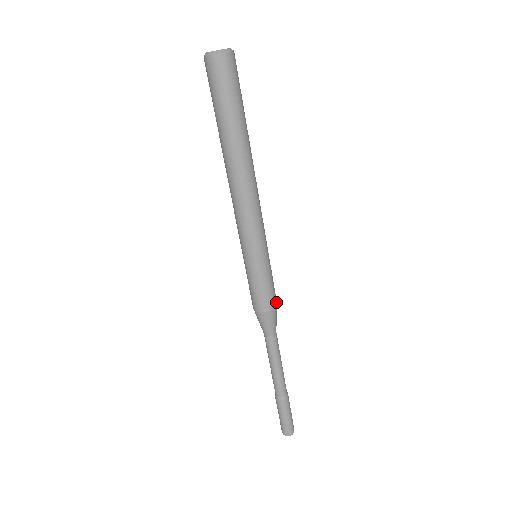
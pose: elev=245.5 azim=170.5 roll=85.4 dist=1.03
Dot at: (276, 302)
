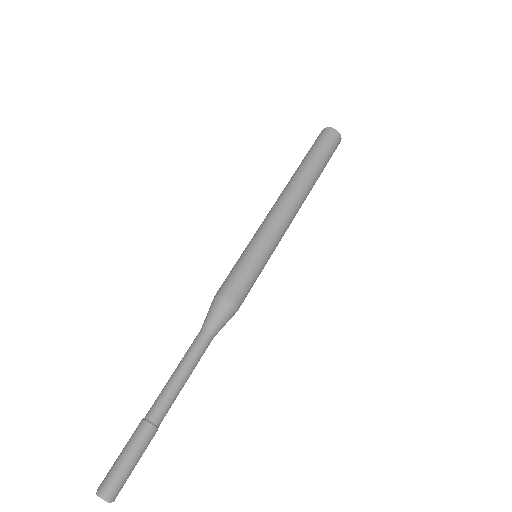
Dot at: (239, 303)
